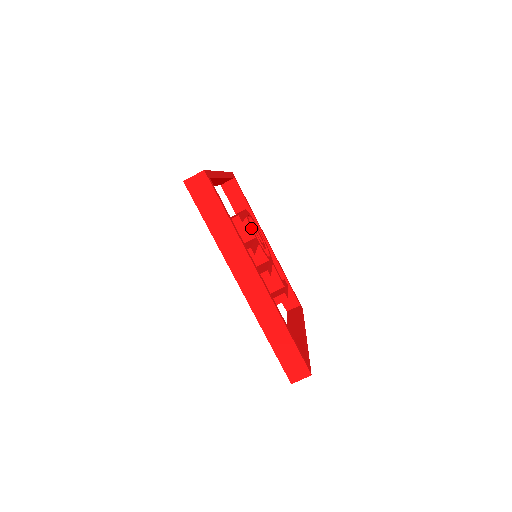
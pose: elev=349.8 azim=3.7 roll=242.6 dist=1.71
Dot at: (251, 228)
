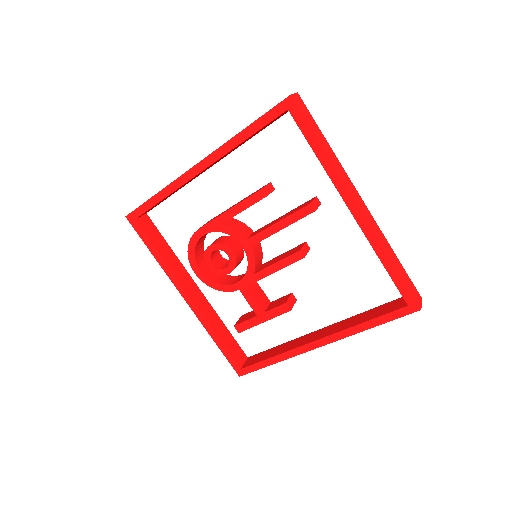
Dot at: (245, 224)
